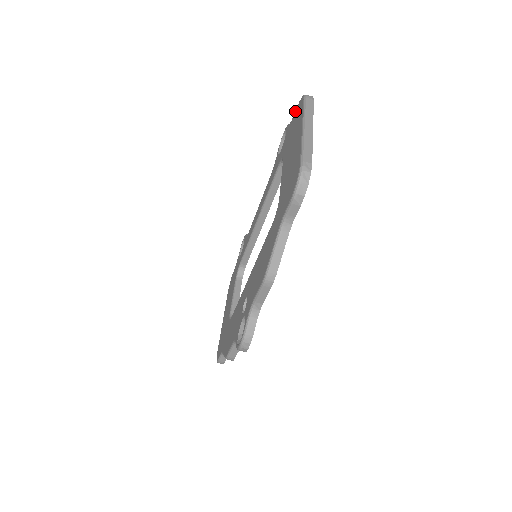
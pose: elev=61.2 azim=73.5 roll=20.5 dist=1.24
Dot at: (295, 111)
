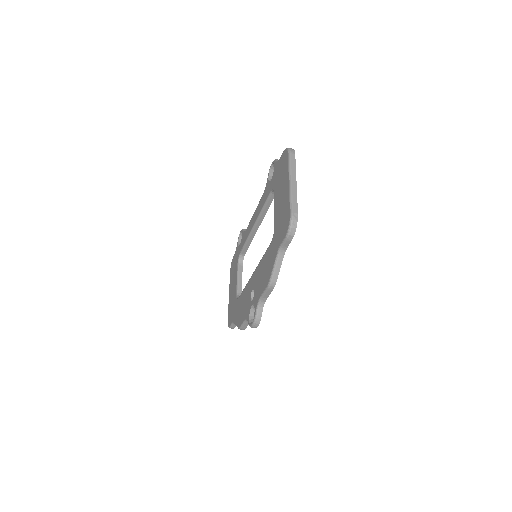
Dot at: (281, 156)
